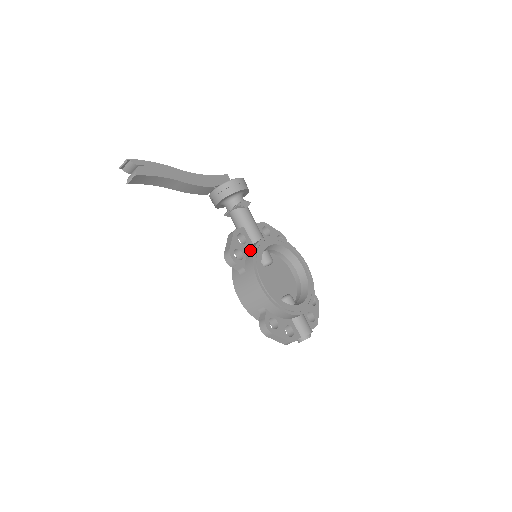
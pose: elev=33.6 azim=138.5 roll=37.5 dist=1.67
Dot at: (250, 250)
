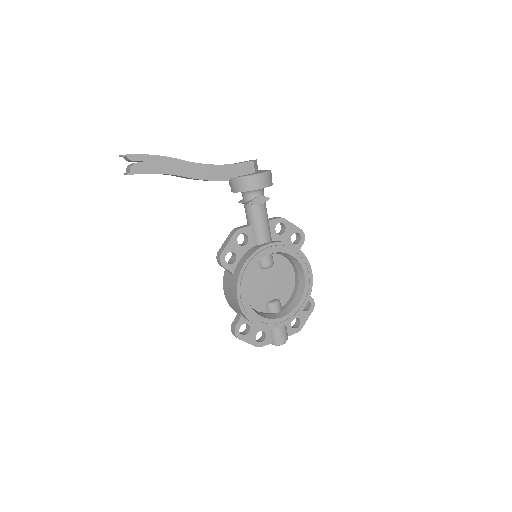
Dot at: (245, 256)
